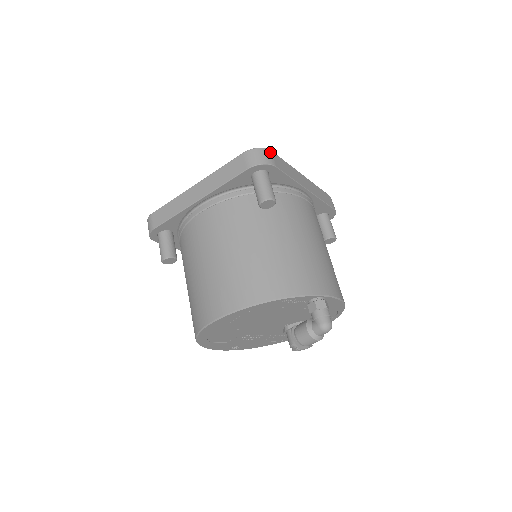
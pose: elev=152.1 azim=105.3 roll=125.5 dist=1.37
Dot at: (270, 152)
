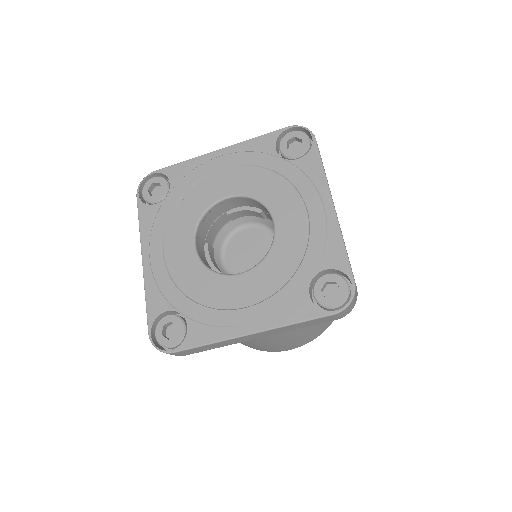
Dot at: (356, 287)
